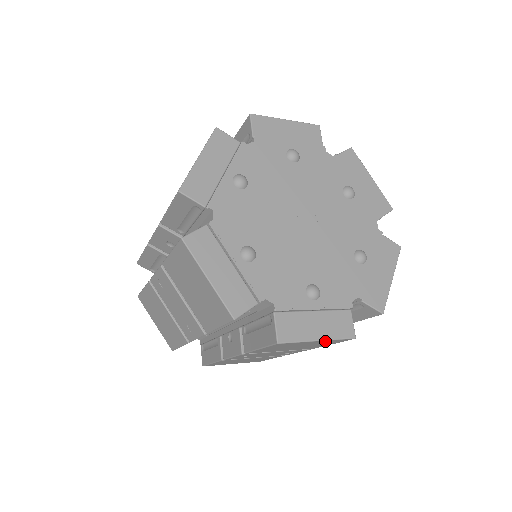
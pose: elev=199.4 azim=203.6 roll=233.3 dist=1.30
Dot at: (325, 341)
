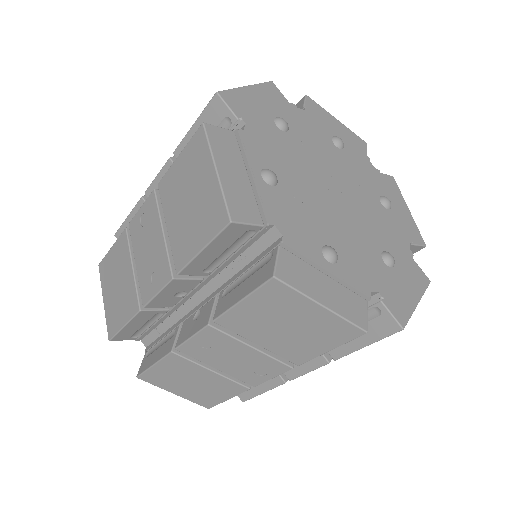
Dot at: occluded
